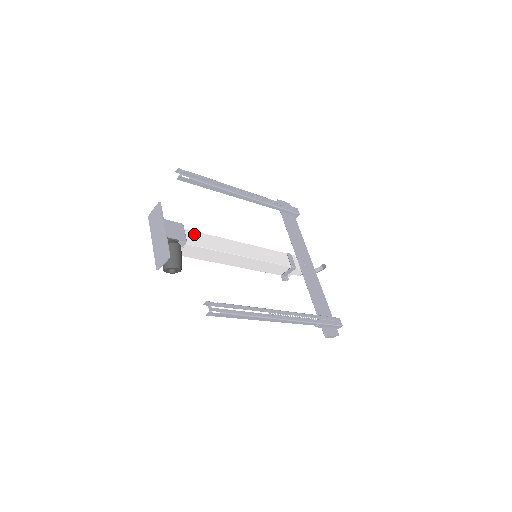
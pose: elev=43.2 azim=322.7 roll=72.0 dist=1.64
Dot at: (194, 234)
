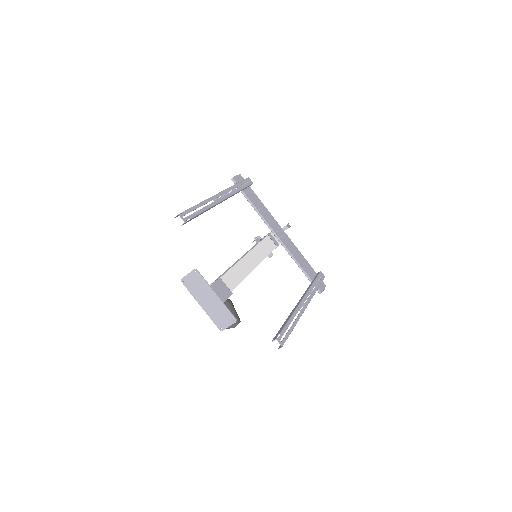
Dot at: (226, 278)
